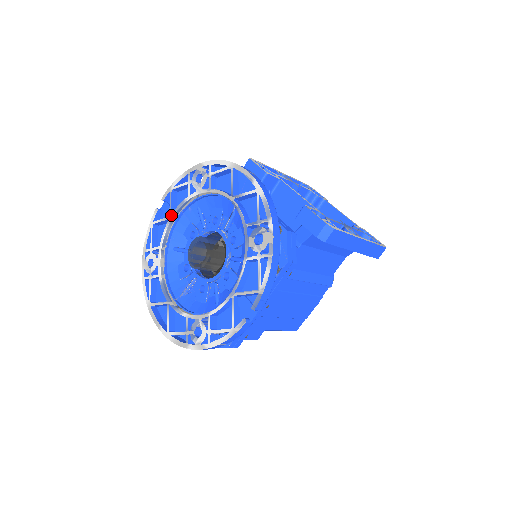
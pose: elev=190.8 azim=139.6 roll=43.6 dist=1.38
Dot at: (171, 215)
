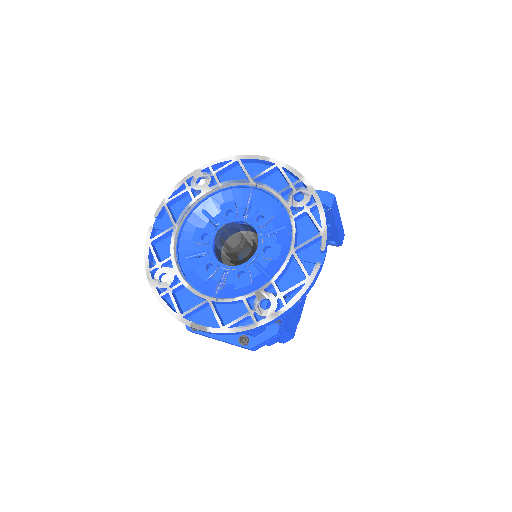
Dot at: (176, 223)
